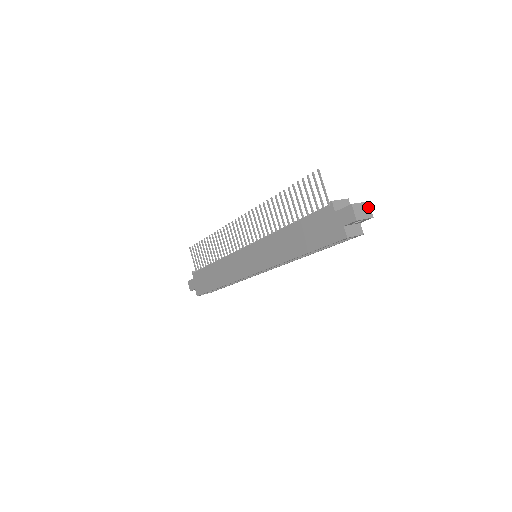
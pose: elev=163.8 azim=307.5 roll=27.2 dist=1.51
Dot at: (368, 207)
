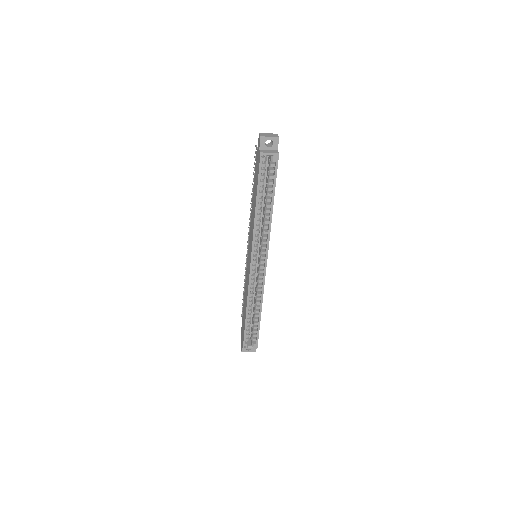
Dot at: (276, 135)
